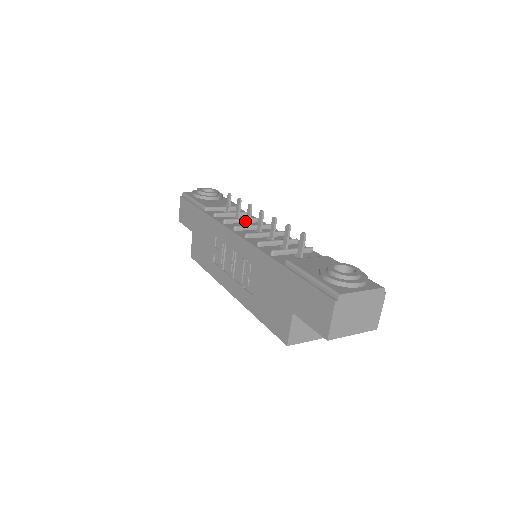
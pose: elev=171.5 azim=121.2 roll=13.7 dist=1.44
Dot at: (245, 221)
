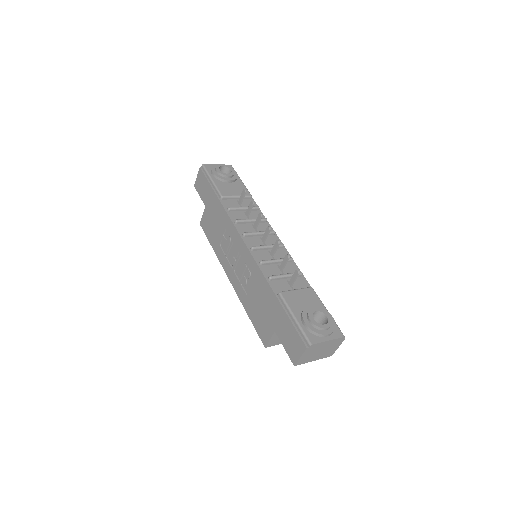
Dot at: (253, 222)
